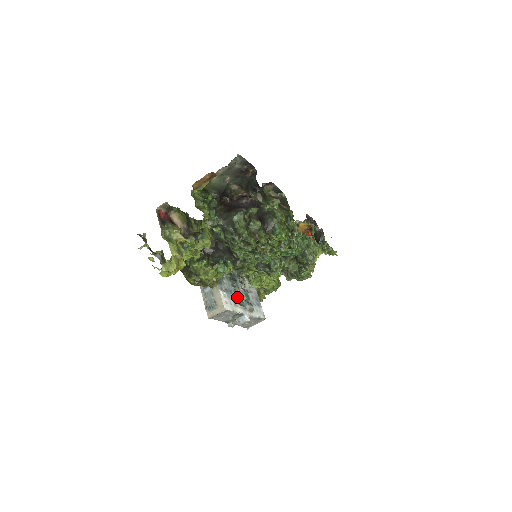
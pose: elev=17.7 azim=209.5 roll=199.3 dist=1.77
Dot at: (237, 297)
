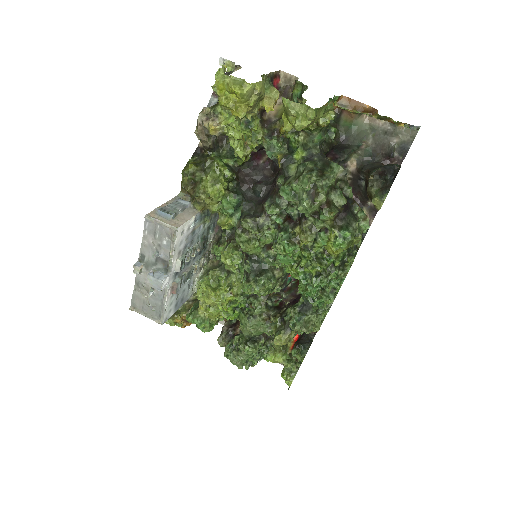
Dot at: (186, 256)
